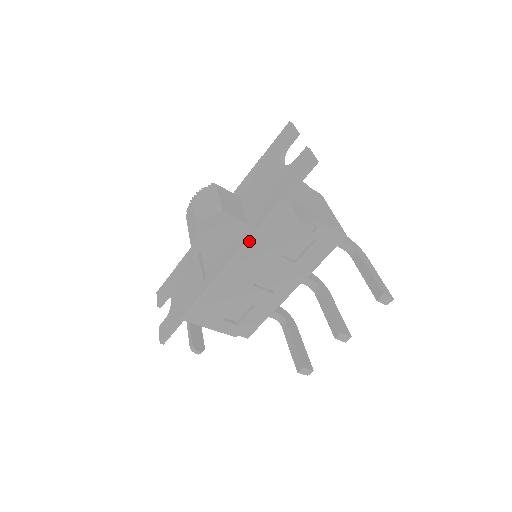
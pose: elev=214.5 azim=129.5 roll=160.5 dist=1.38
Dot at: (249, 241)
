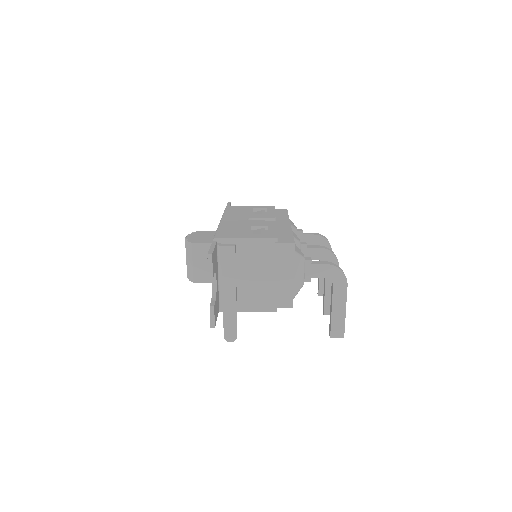
Dot at: occluded
